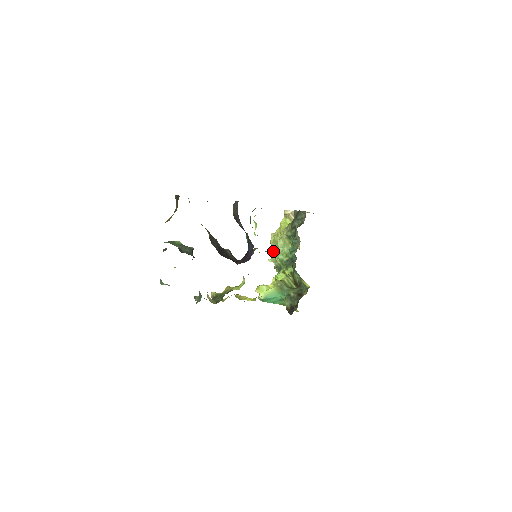
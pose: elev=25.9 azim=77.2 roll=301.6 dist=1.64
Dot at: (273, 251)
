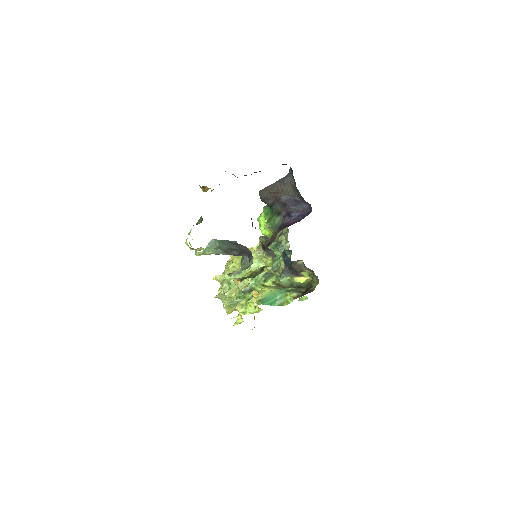
Dot at: (232, 282)
